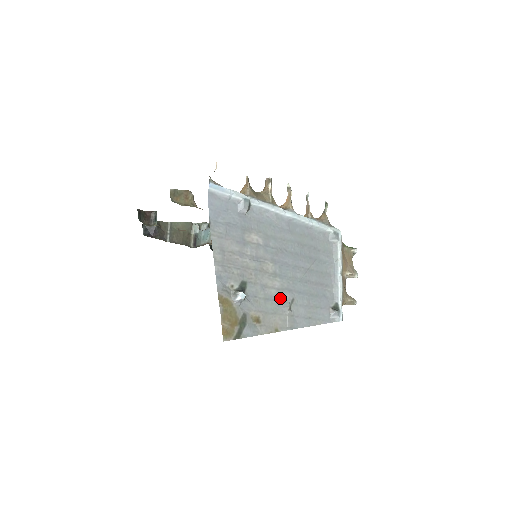
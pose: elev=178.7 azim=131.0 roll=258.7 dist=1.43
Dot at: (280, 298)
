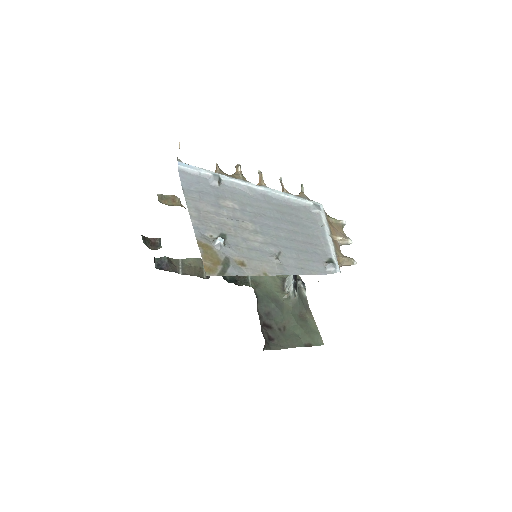
Dot at: (265, 250)
